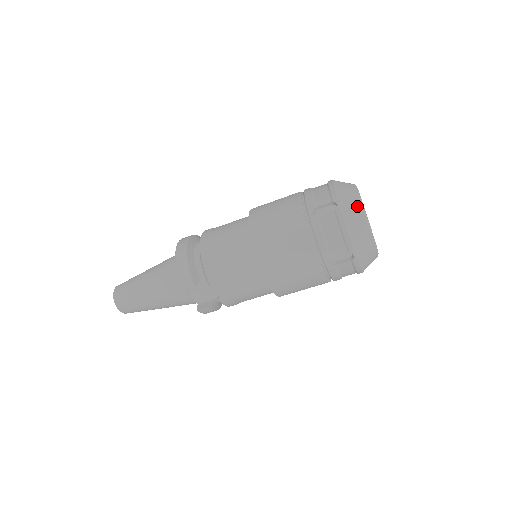
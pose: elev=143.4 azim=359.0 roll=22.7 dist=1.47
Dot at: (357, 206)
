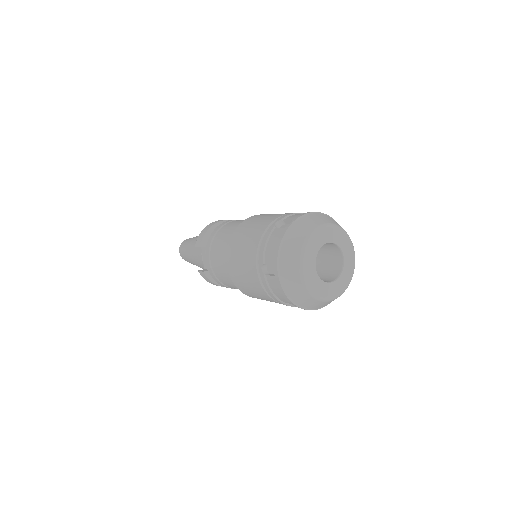
Dot at: (305, 232)
